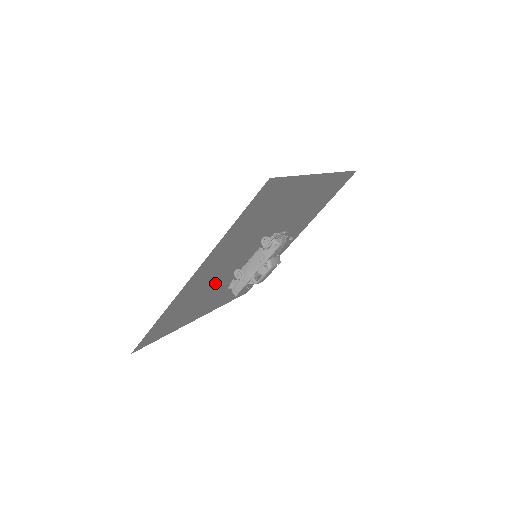
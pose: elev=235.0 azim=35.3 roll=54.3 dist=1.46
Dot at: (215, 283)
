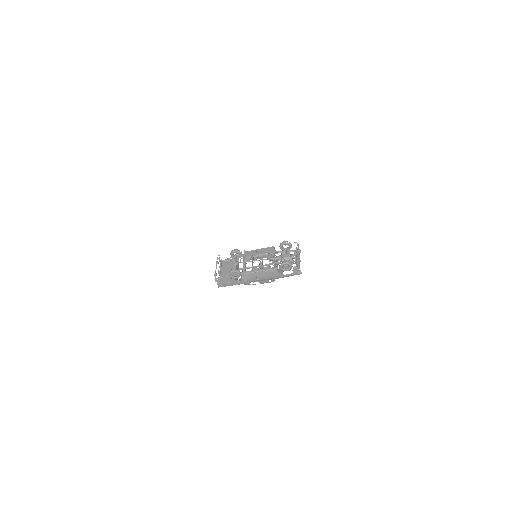
Dot at: occluded
